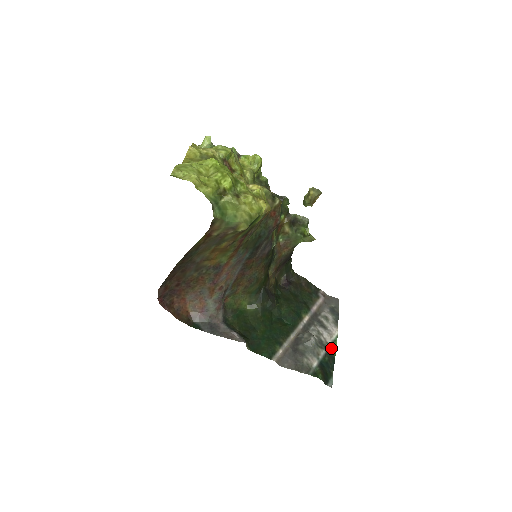
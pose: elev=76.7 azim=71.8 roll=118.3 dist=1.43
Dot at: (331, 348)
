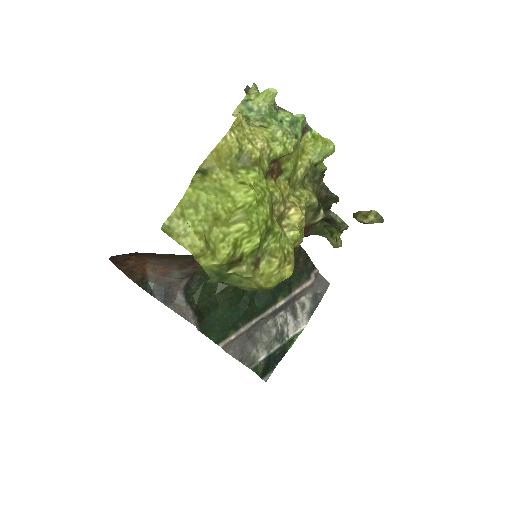
Dot at: (289, 342)
